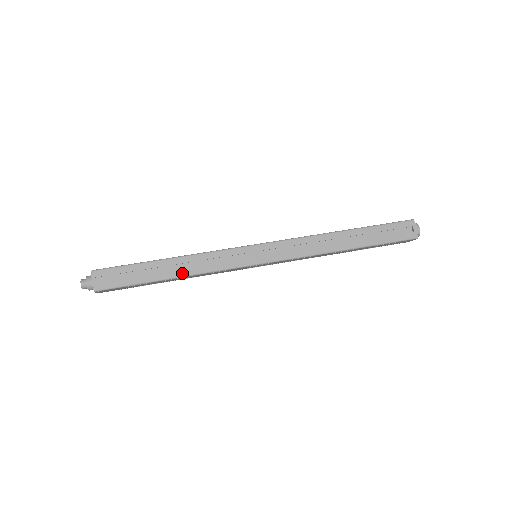
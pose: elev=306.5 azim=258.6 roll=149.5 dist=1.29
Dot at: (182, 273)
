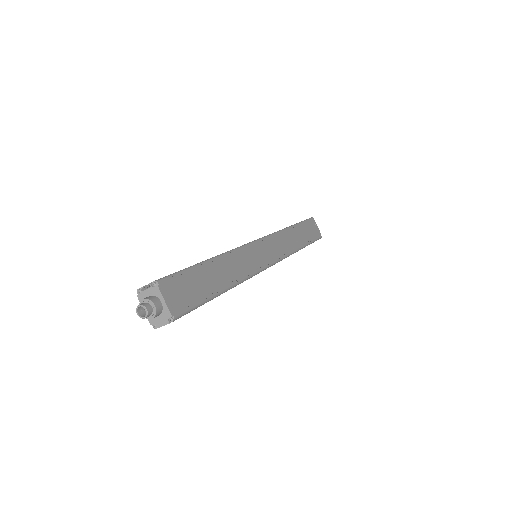
Dot at: (216, 256)
